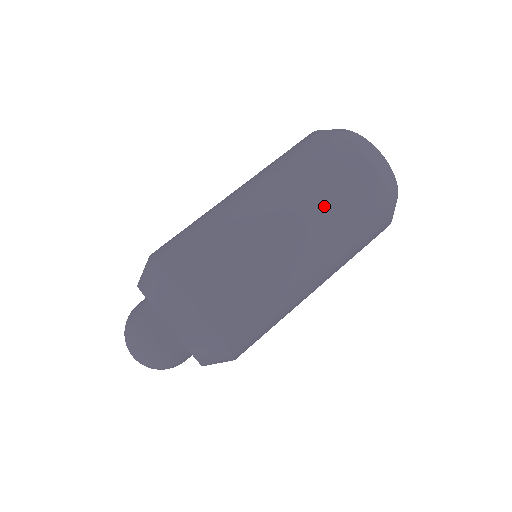
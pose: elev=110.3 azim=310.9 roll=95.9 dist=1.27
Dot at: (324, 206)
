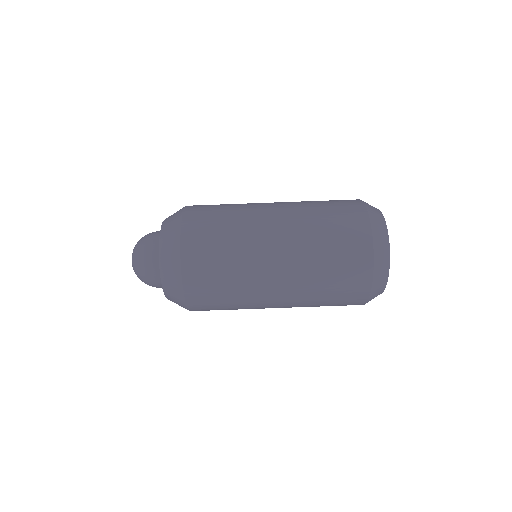
Dot at: (314, 283)
